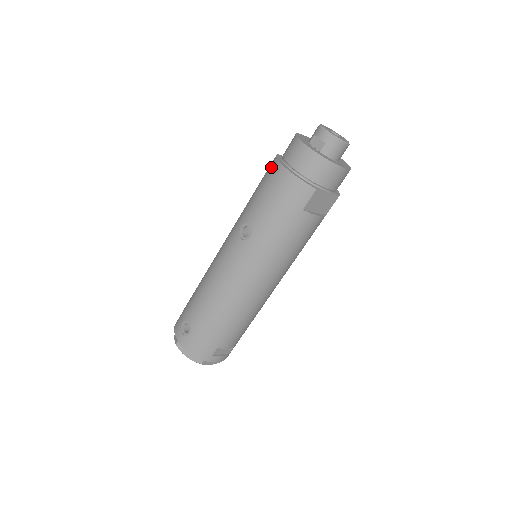
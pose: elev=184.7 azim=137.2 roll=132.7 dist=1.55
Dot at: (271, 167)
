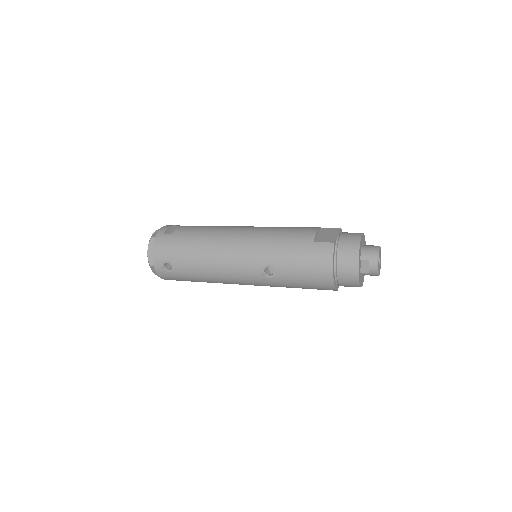
Dot at: (324, 258)
